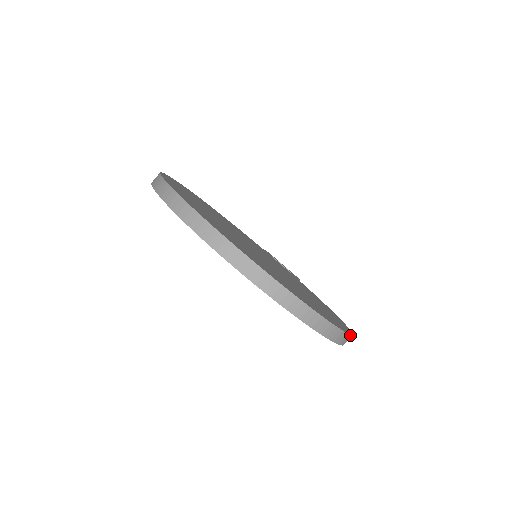
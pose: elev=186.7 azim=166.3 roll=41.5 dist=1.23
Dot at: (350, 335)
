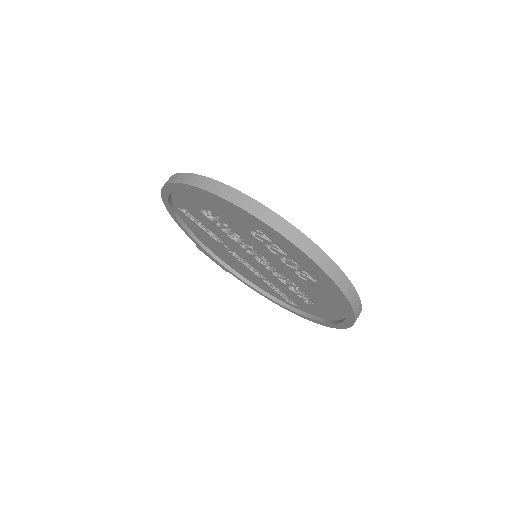
Dot at: occluded
